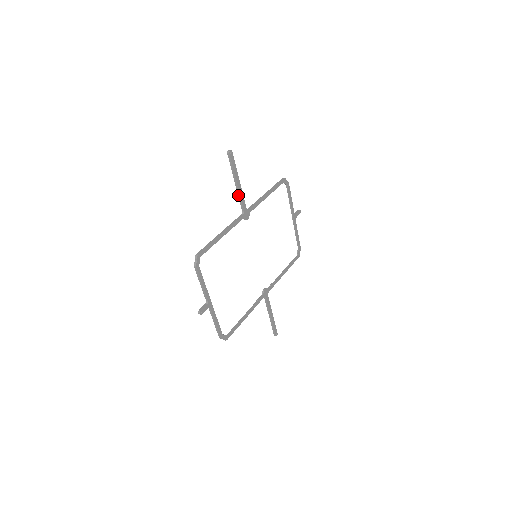
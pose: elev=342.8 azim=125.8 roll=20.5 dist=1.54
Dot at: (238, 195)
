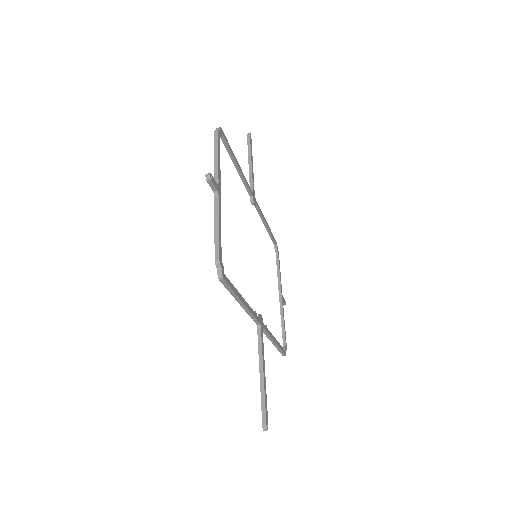
Dot at: (249, 174)
